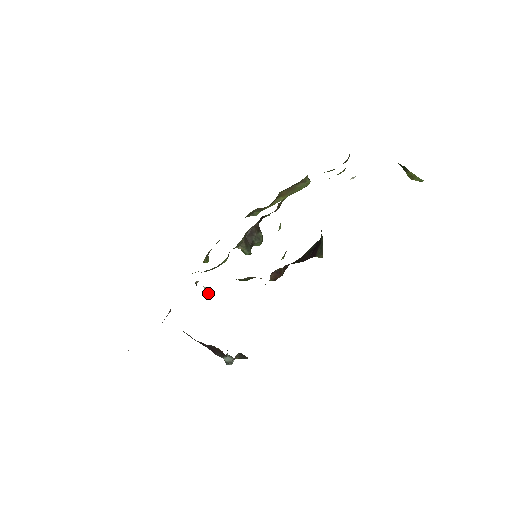
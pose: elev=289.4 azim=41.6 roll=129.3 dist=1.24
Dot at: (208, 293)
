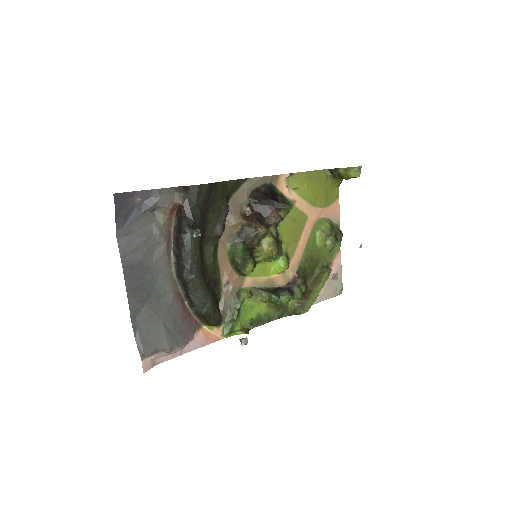
Dot at: (242, 340)
